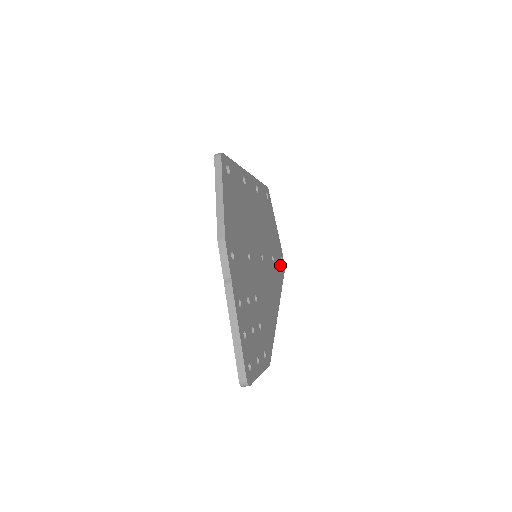
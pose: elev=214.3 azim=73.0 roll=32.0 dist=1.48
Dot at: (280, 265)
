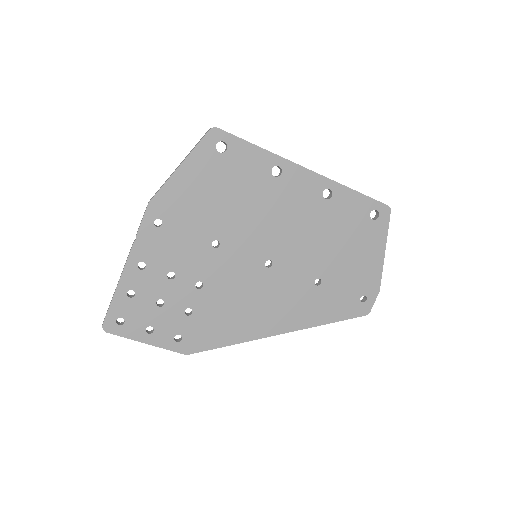
Dot at: (348, 301)
